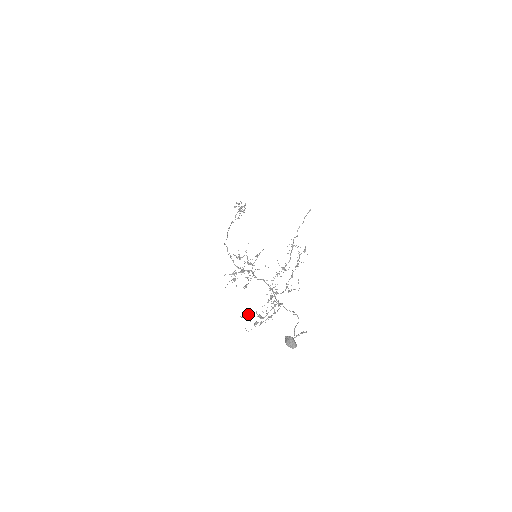
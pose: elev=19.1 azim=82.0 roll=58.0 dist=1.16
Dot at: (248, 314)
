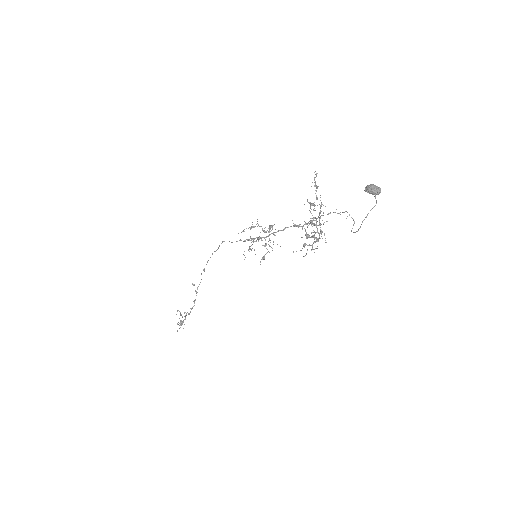
Dot at: (299, 224)
